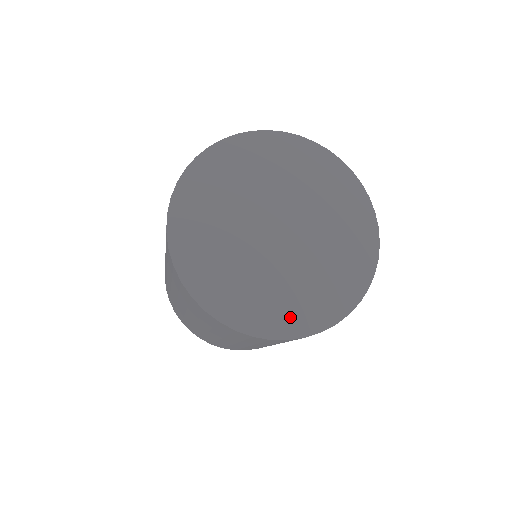
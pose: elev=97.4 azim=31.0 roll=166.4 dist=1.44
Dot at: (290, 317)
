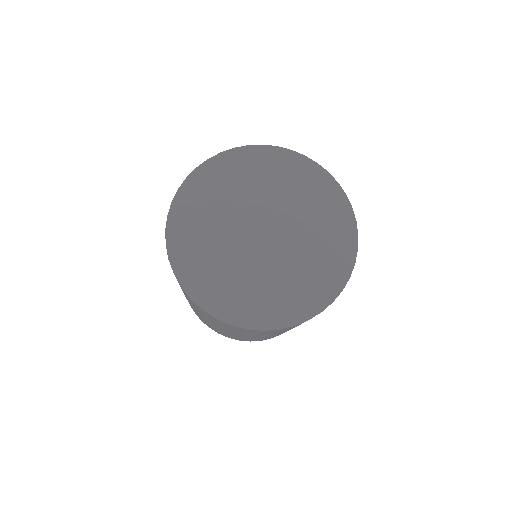
Dot at: (291, 306)
